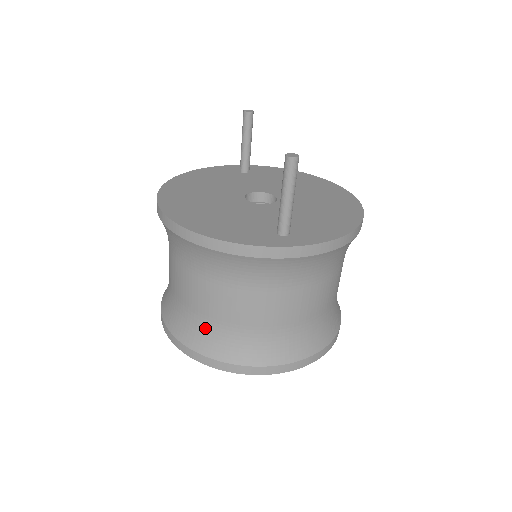
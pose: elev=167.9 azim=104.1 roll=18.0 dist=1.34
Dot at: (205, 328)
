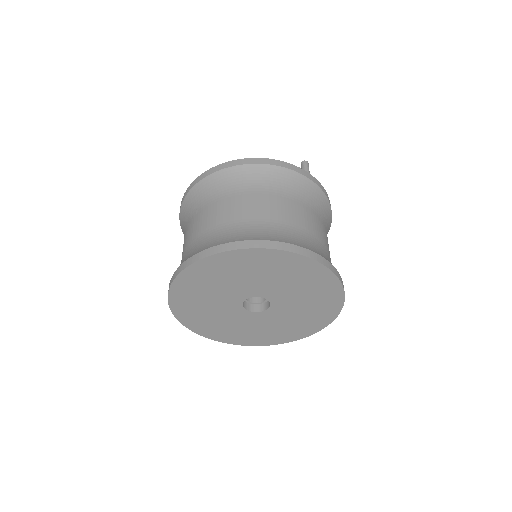
Dot at: (284, 230)
